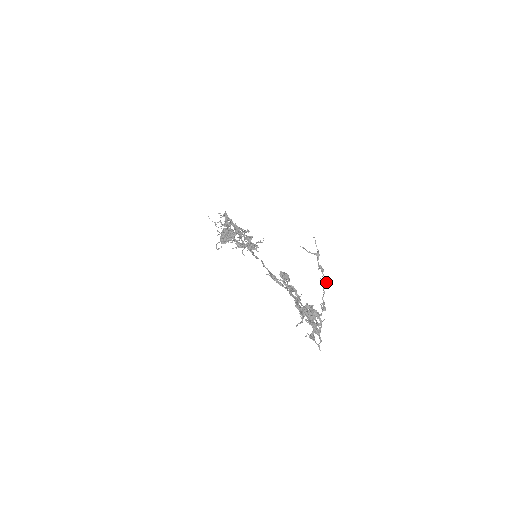
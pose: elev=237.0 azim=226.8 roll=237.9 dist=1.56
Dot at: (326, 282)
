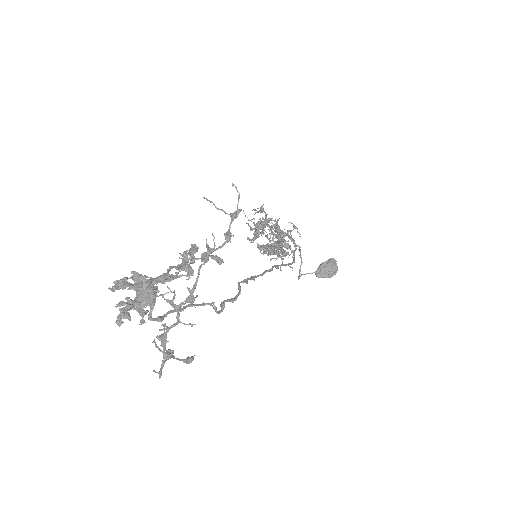
Dot at: (209, 253)
